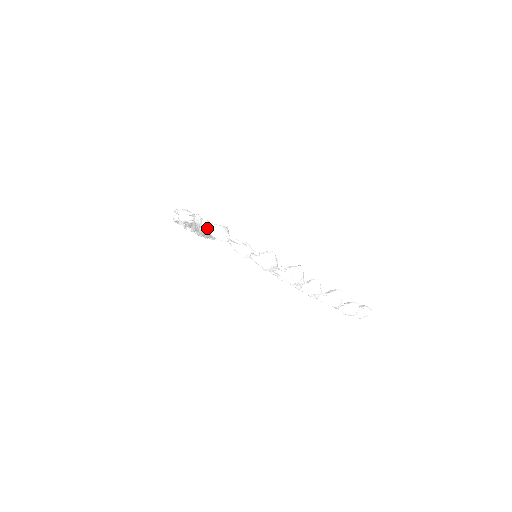
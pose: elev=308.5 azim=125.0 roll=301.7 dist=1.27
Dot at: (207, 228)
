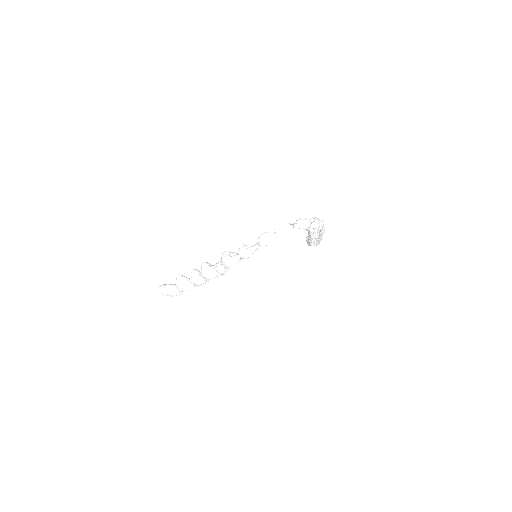
Dot at: occluded
